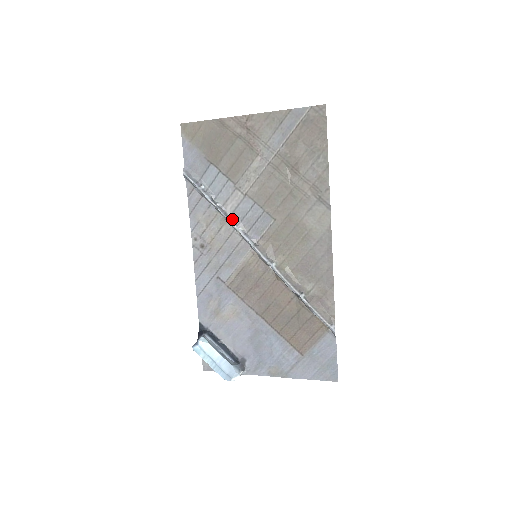
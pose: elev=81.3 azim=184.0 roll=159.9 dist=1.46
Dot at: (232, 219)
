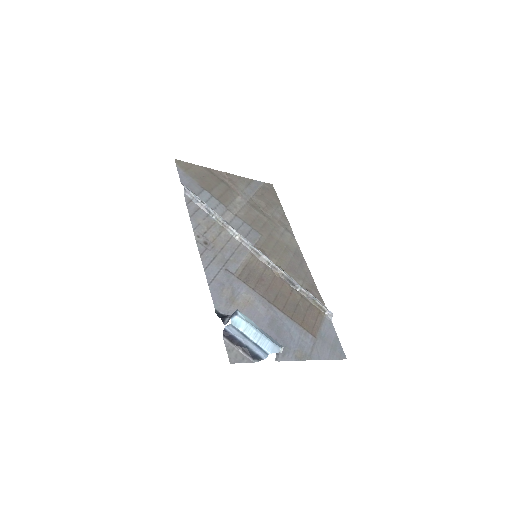
Dot at: (229, 228)
